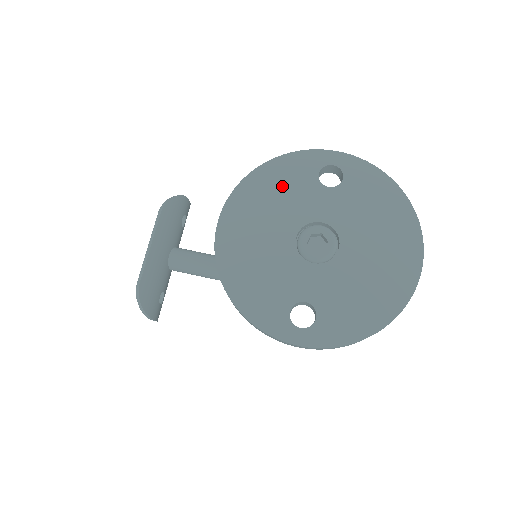
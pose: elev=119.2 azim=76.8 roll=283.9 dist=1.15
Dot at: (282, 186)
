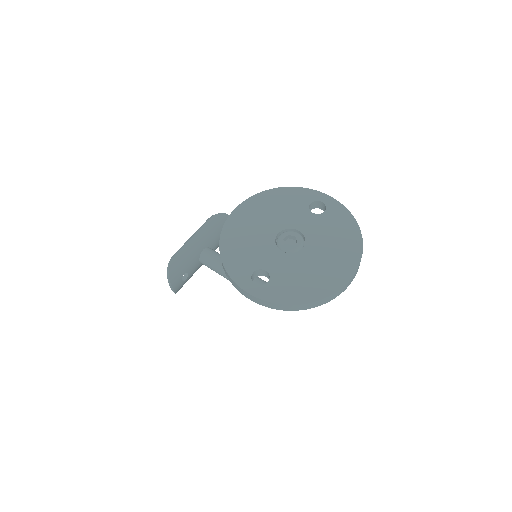
Dot at: (284, 203)
